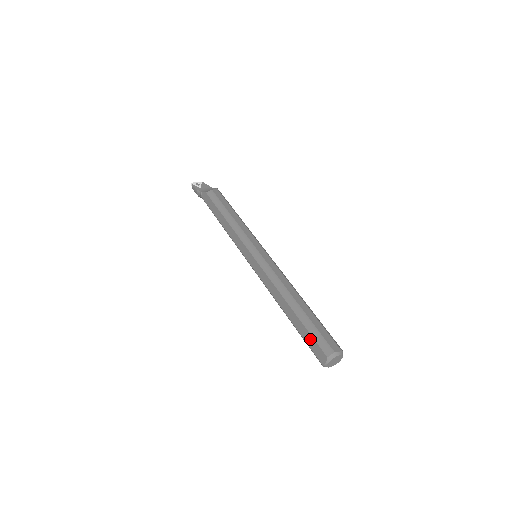
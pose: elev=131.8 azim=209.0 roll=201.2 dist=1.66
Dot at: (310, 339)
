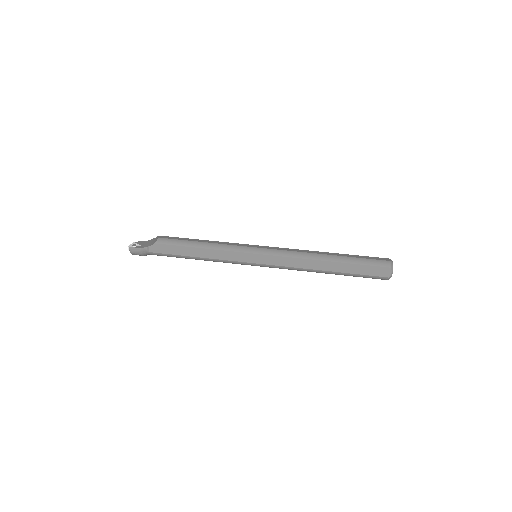
Dot at: (366, 269)
